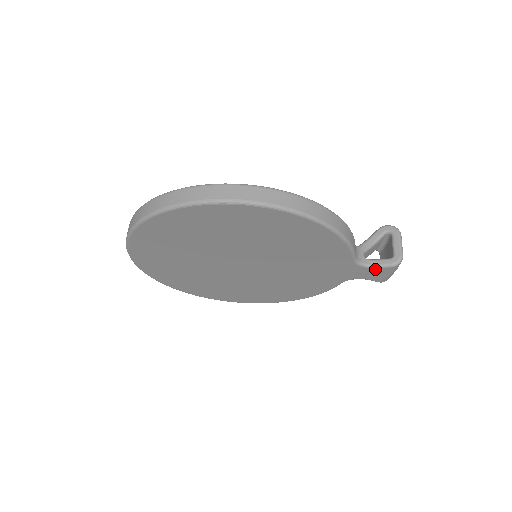
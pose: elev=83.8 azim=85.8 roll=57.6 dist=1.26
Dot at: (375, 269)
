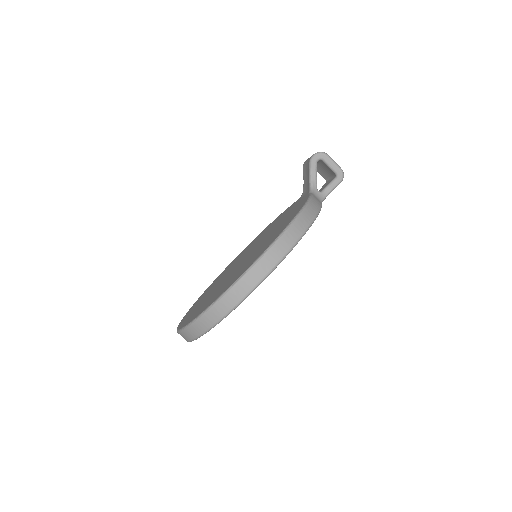
Dot at: occluded
